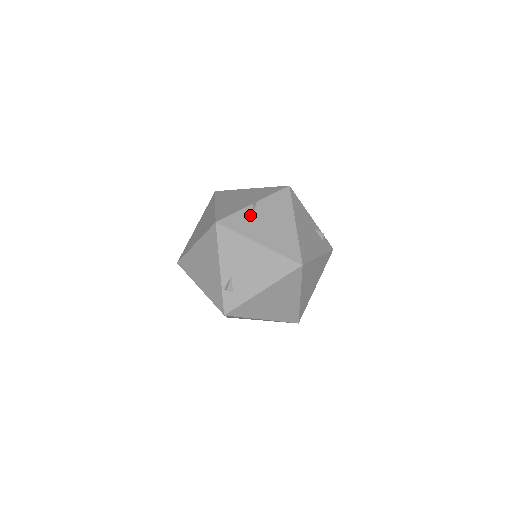
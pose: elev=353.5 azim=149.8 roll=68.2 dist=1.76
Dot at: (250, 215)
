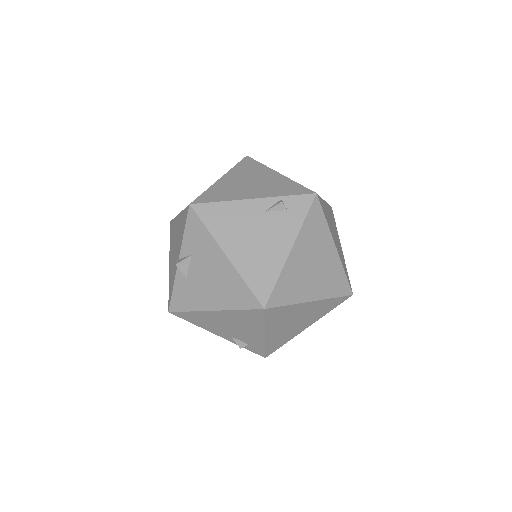
Dot at: (185, 280)
